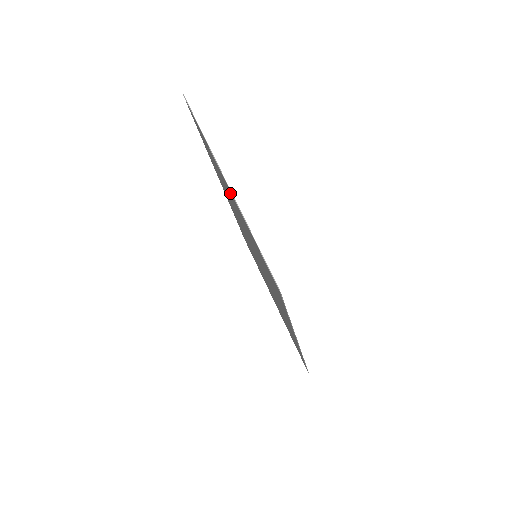
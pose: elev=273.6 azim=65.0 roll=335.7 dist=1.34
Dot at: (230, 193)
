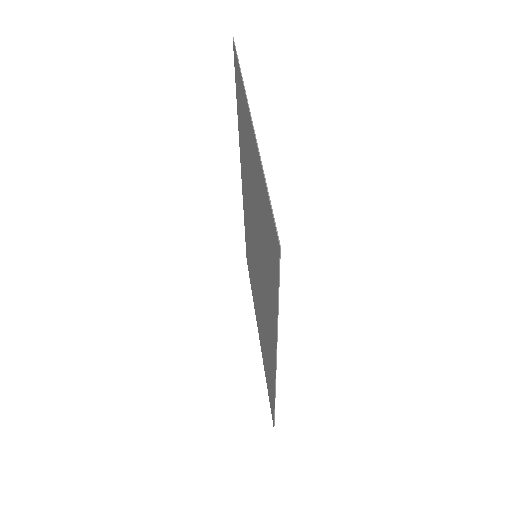
Dot at: (252, 142)
